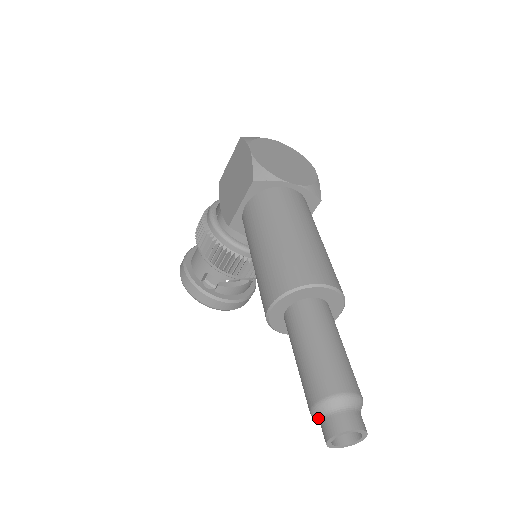
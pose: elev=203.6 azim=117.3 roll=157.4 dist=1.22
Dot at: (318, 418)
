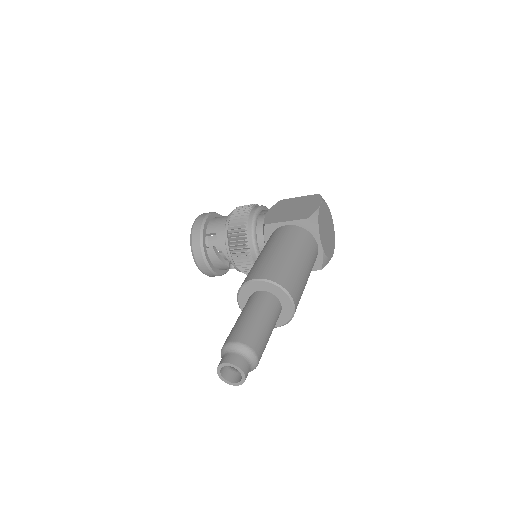
Dot at: (228, 350)
